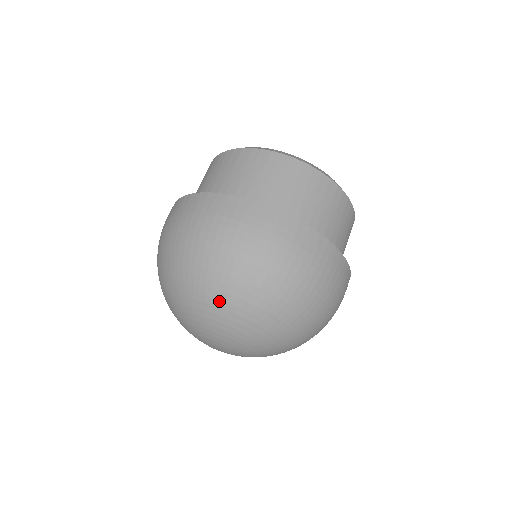
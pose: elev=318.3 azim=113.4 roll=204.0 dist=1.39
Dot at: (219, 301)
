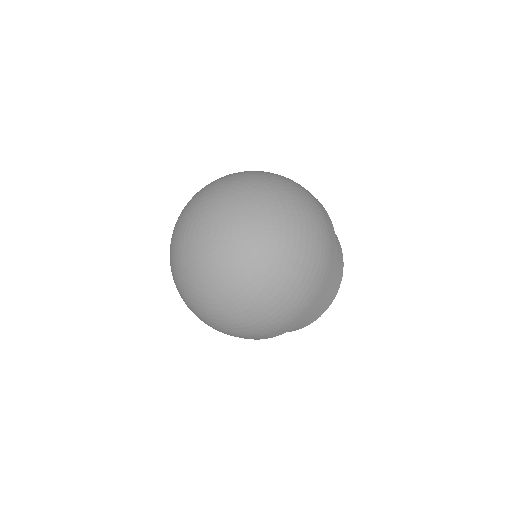
Dot at: (241, 179)
